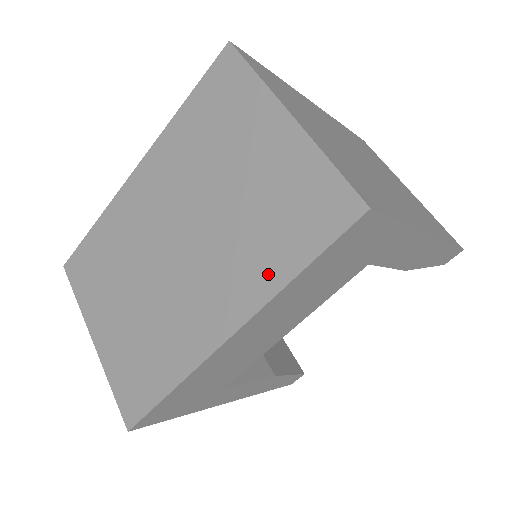
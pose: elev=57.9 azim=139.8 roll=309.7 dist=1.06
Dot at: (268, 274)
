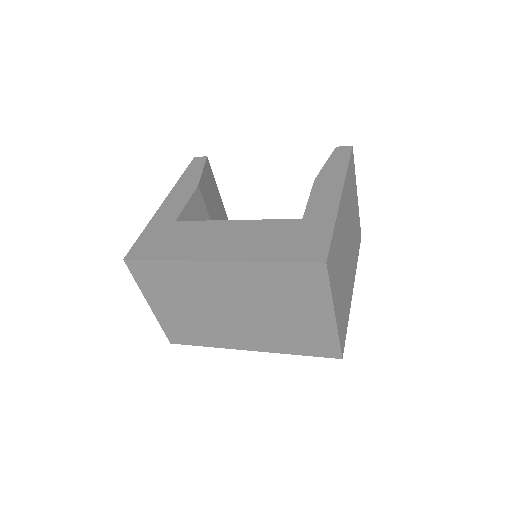
Dot at: (284, 348)
